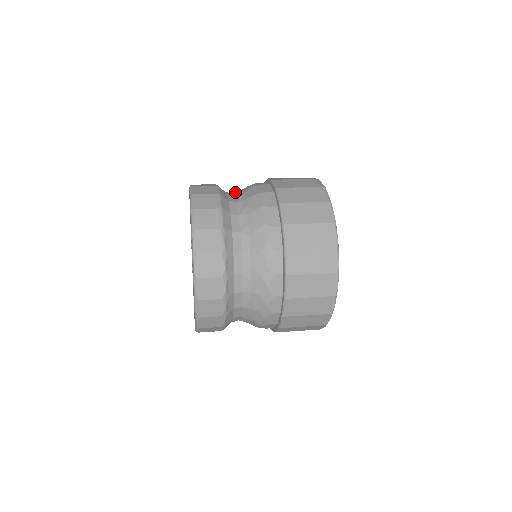
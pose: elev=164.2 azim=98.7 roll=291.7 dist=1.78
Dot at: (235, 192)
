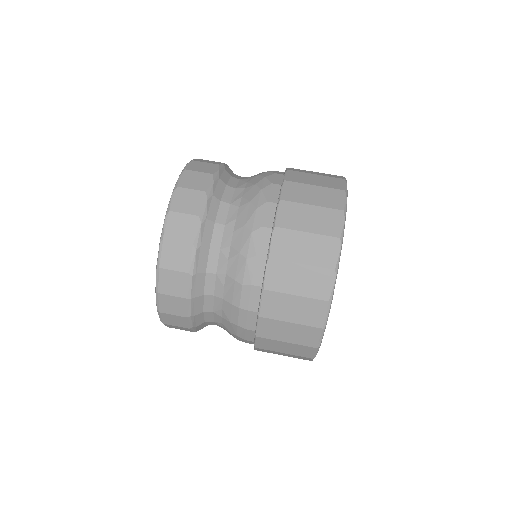
Dot at: (222, 253)
